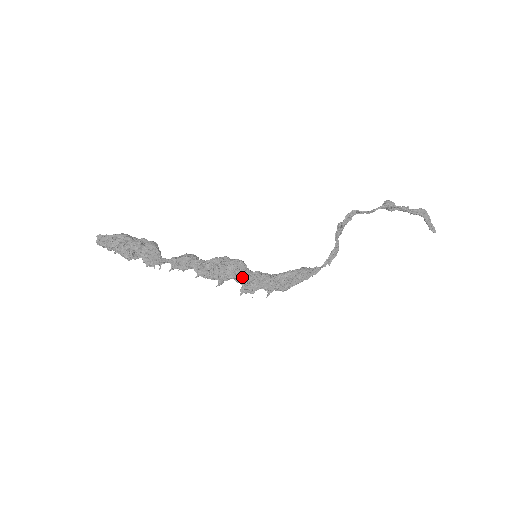
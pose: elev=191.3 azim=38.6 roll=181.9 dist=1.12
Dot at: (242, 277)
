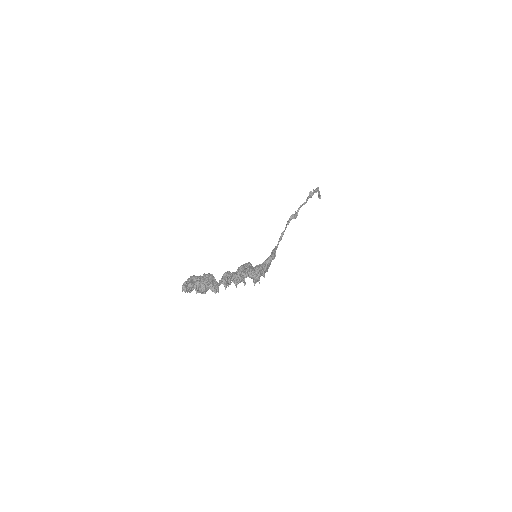
Dot at: (252, 274)
